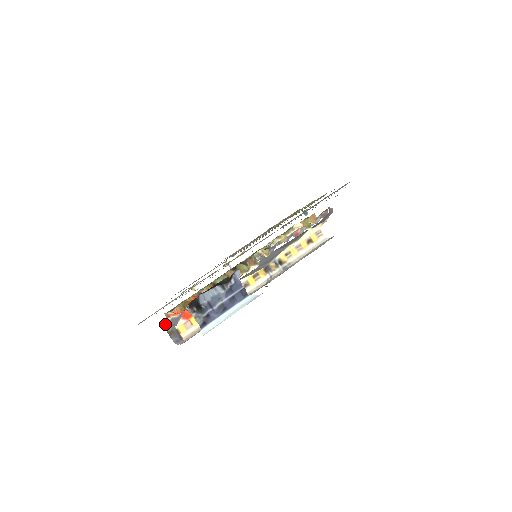
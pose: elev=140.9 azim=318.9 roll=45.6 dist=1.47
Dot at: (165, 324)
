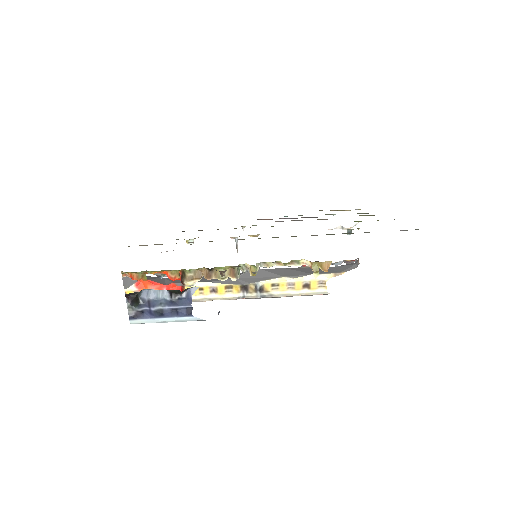
Dot at: occluded
